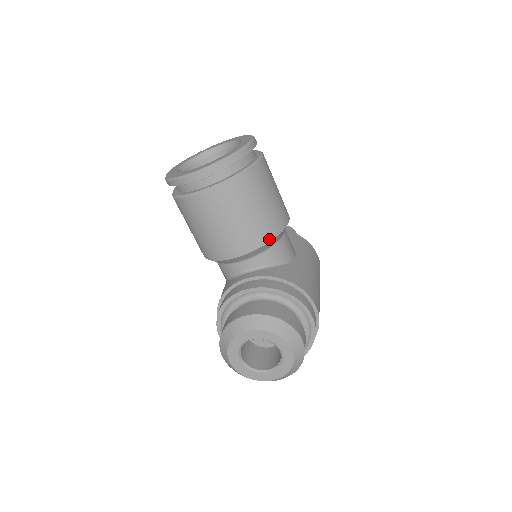
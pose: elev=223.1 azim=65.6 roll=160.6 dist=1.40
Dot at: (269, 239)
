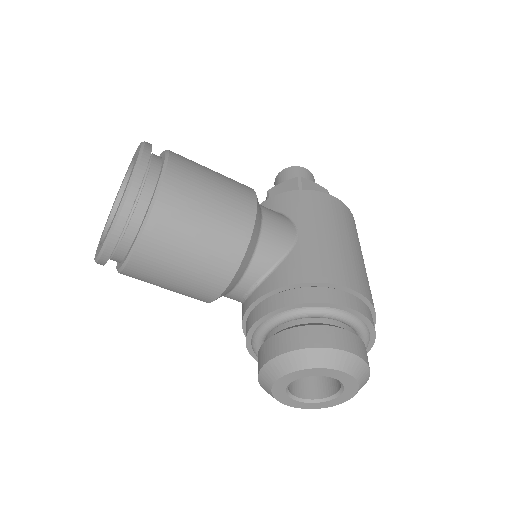
Dot at: (242, 252)
